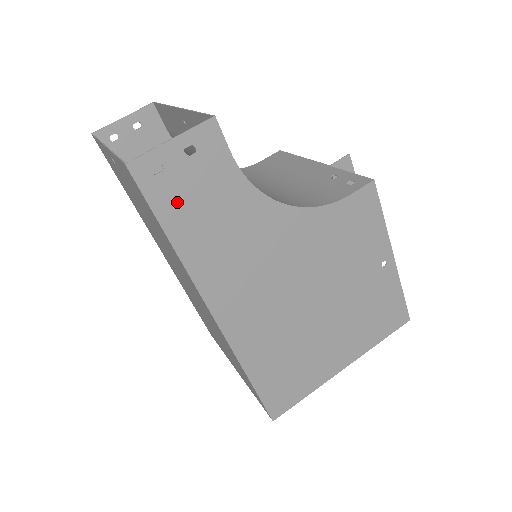
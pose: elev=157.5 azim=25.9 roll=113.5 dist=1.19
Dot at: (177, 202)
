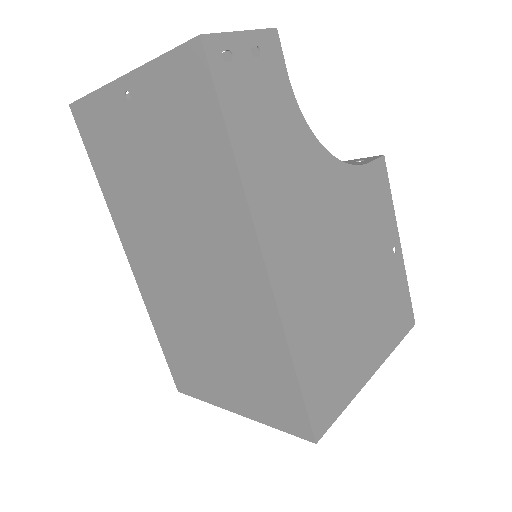
Dot at: (242, 103)
